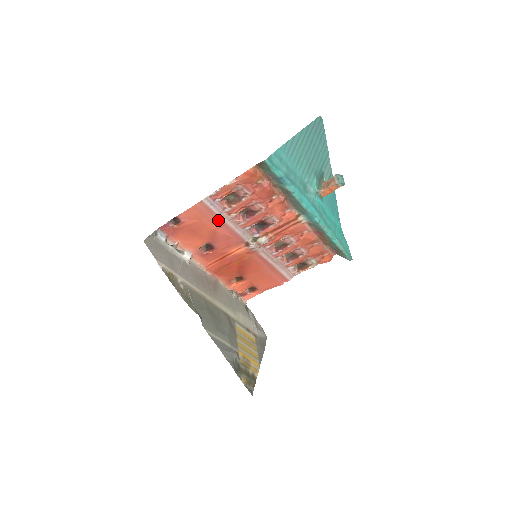
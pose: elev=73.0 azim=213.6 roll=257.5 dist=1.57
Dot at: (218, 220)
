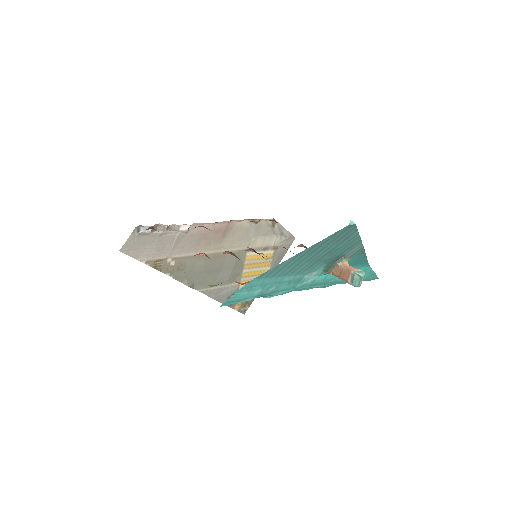
Dot at: occluded
